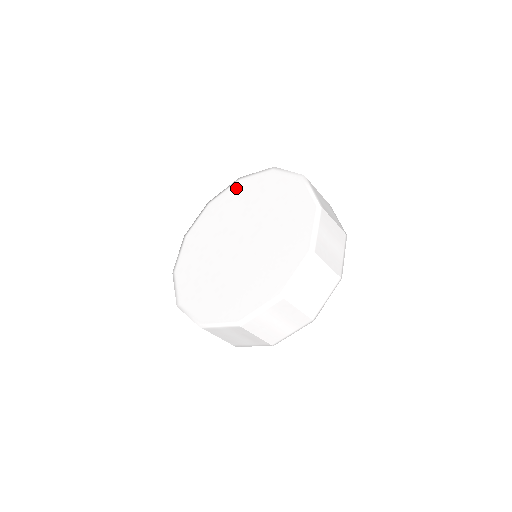
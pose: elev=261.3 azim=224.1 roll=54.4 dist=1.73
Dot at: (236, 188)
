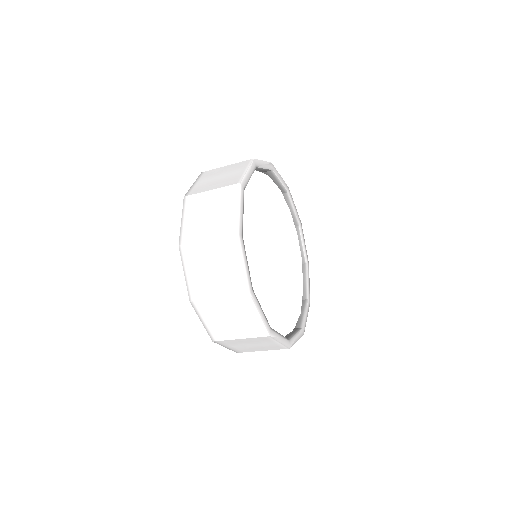
Dot at: occluded
